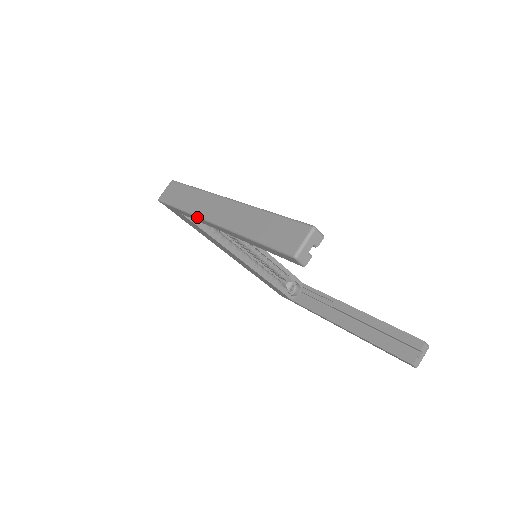
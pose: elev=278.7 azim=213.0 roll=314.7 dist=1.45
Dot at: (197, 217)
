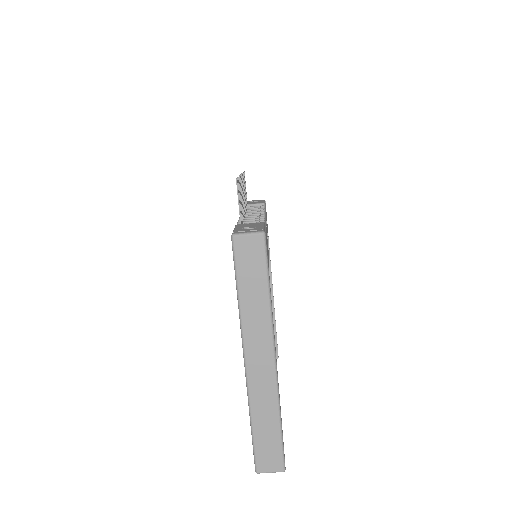
Dot at: (241, 333)
